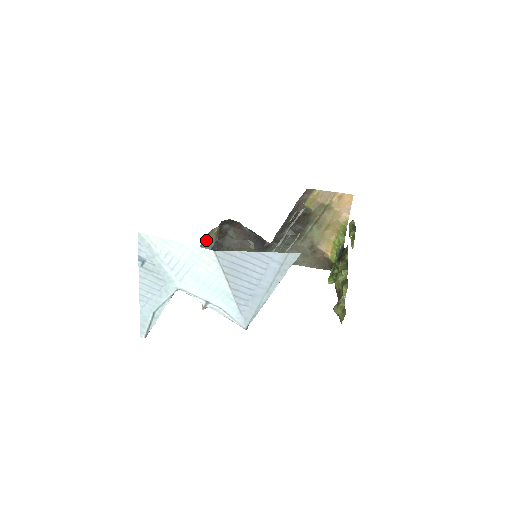
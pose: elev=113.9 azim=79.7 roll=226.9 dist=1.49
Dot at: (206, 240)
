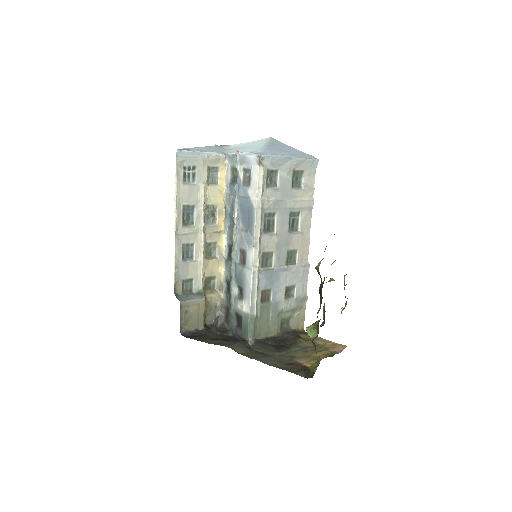
Dot at: (217, 257)
